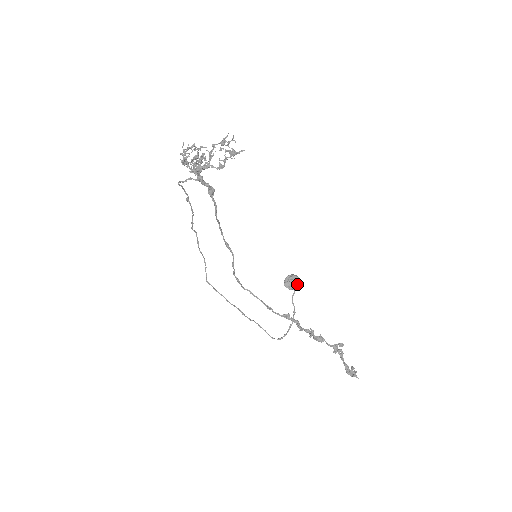
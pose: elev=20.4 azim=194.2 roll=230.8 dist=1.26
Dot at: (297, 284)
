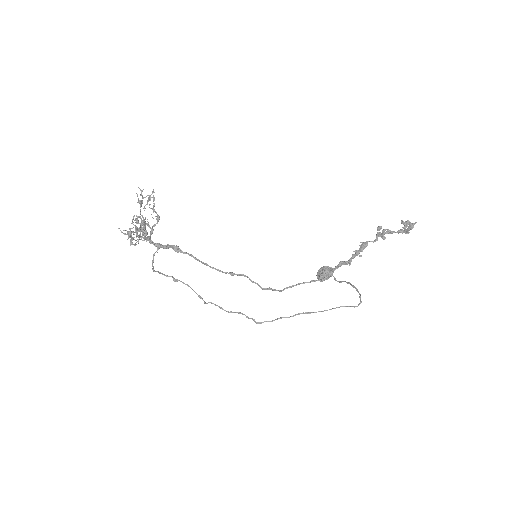
Dot at: (327, 270)
